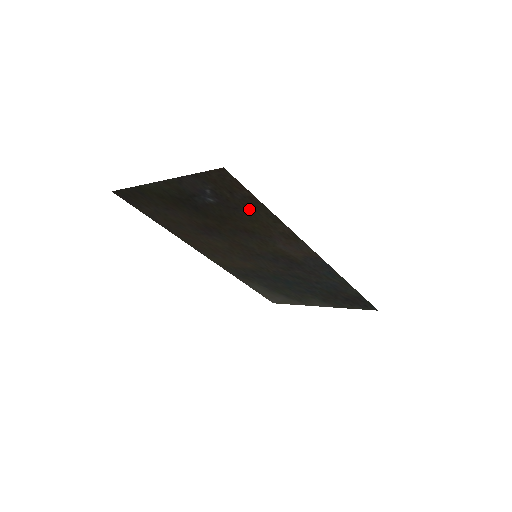
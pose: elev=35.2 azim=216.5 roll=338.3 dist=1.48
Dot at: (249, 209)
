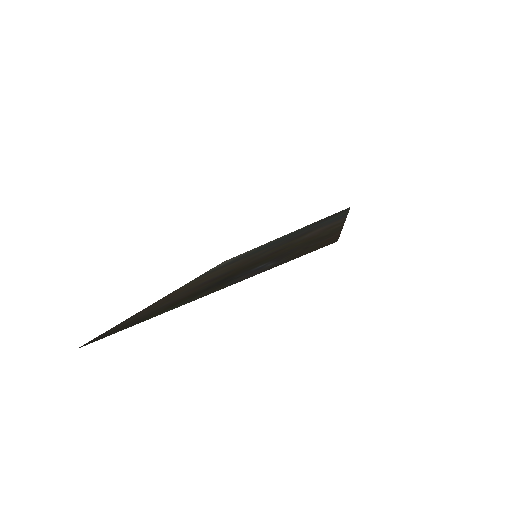
Dot at: (311, 242)
